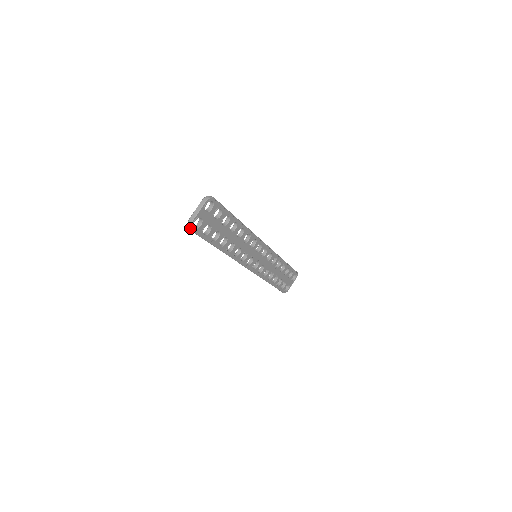
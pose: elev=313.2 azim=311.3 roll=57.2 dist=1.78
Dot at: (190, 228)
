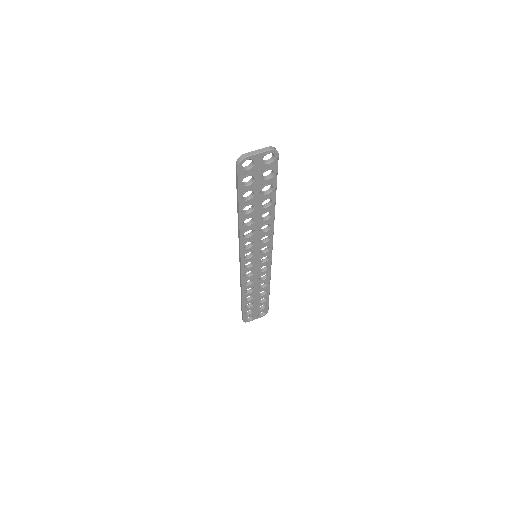
Dot at: (239, 162)
